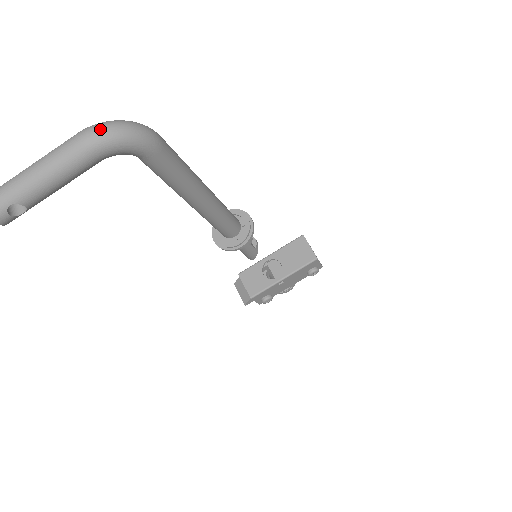
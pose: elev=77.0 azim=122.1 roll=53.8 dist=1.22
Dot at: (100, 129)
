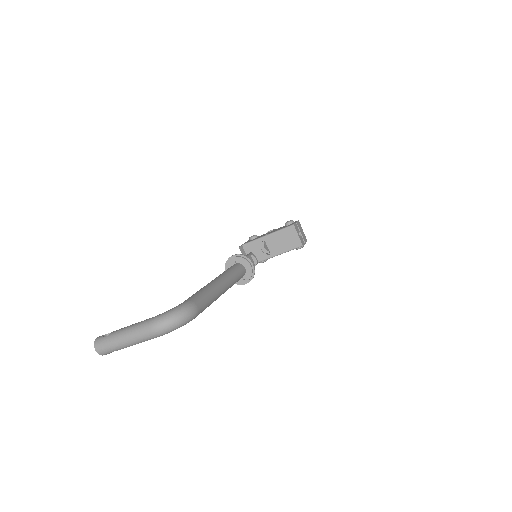
Dot at: (163, 327)
